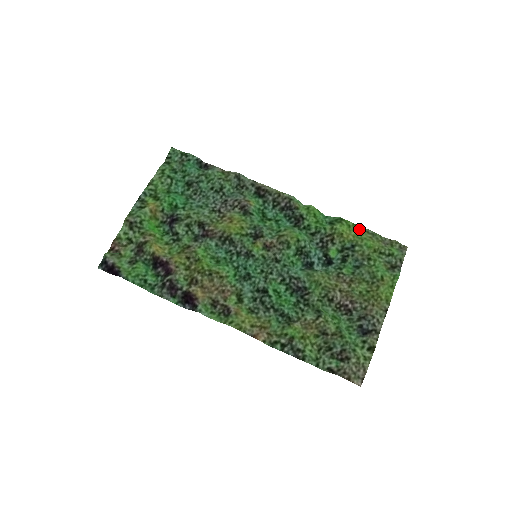
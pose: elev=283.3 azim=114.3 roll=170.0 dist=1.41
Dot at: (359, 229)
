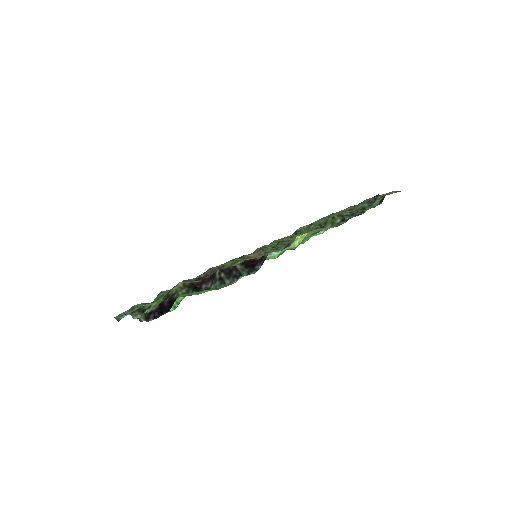
Dot at: occluded
